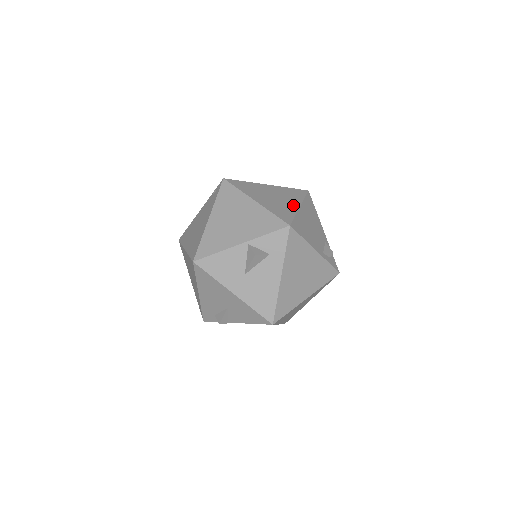
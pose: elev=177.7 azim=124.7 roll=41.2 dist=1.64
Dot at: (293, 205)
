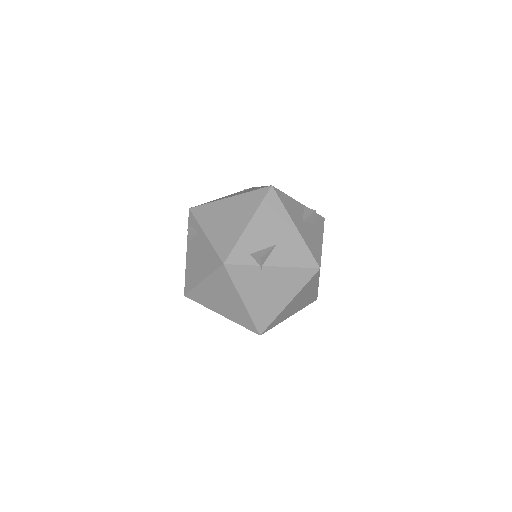
Dot at: occluded
